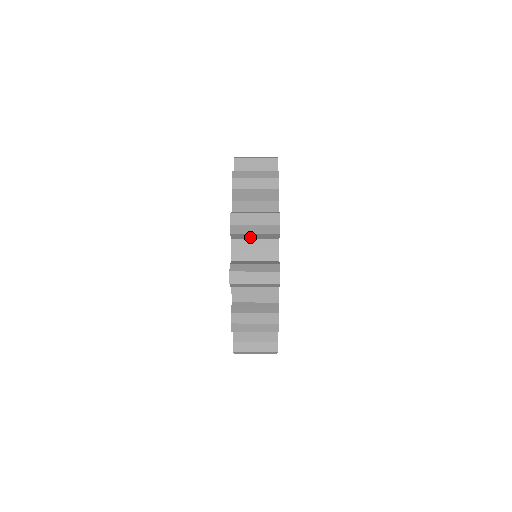
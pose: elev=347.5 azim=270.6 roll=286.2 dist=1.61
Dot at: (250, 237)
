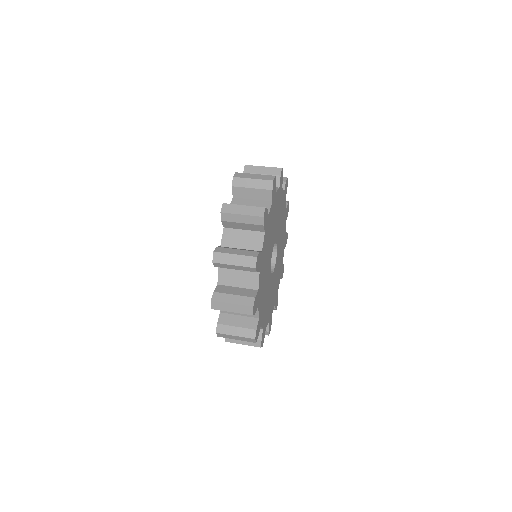
Dot at: occluded
